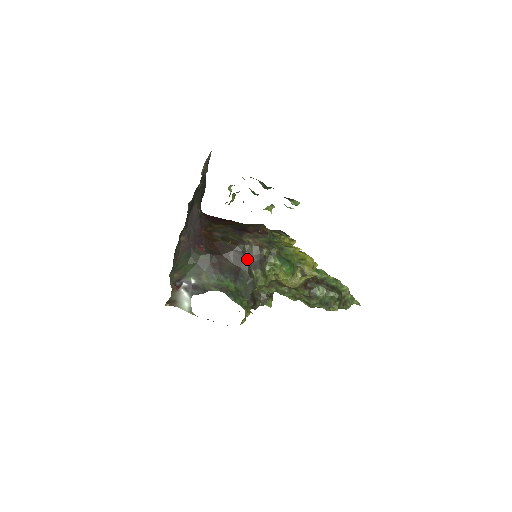
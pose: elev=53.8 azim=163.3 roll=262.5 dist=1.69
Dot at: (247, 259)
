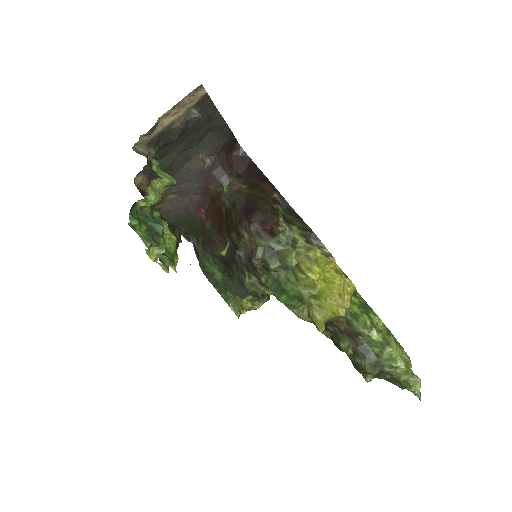
Dot at: (239, 256)
